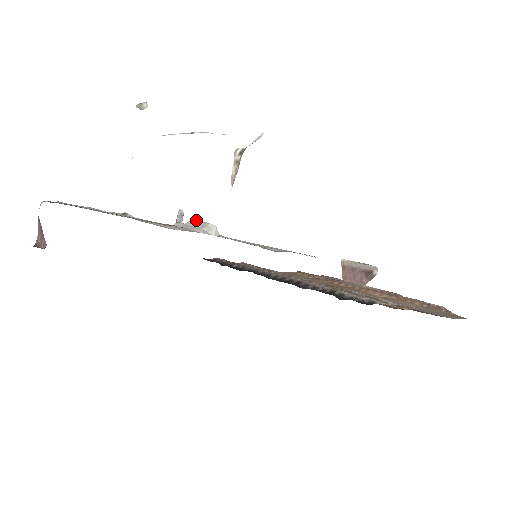
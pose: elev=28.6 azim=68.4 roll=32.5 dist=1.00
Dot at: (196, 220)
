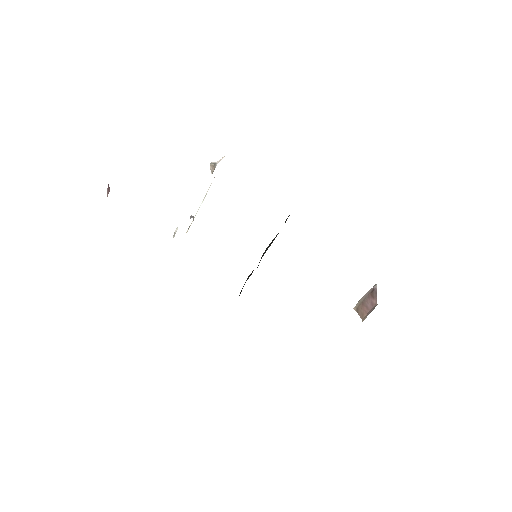
Dot at: occluded
